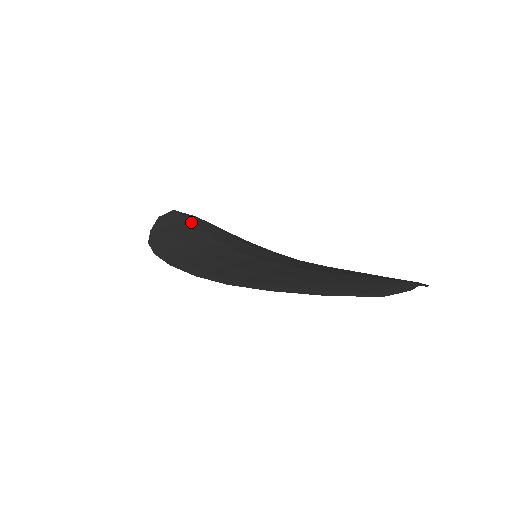
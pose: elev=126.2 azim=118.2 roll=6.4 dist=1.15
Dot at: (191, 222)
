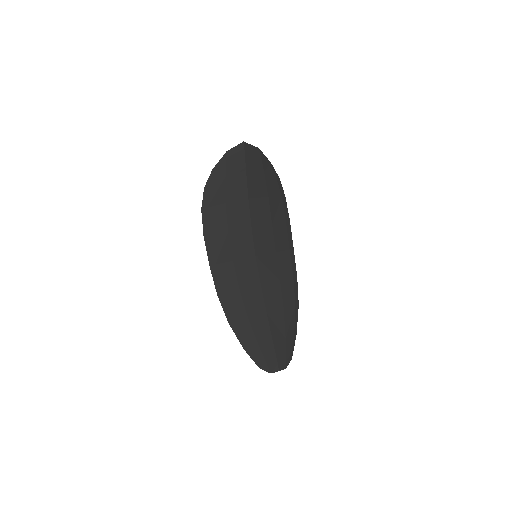
Dot at: (246, 173)
